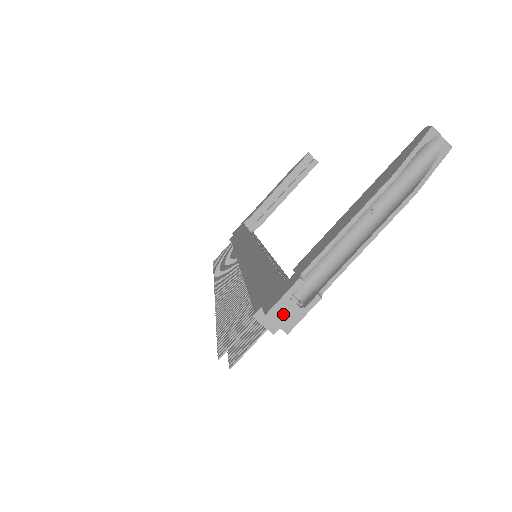
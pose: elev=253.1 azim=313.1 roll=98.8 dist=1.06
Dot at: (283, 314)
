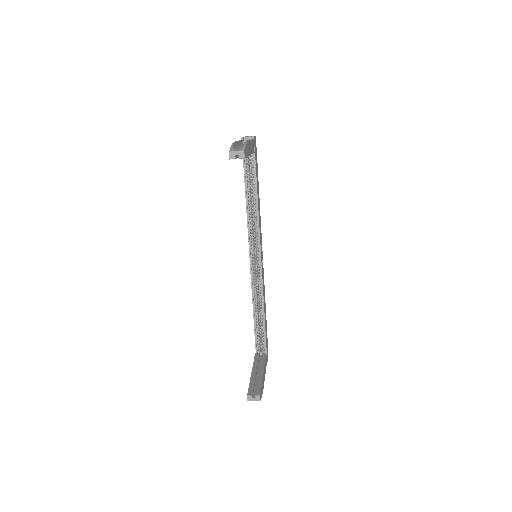
Dot at: occluded
